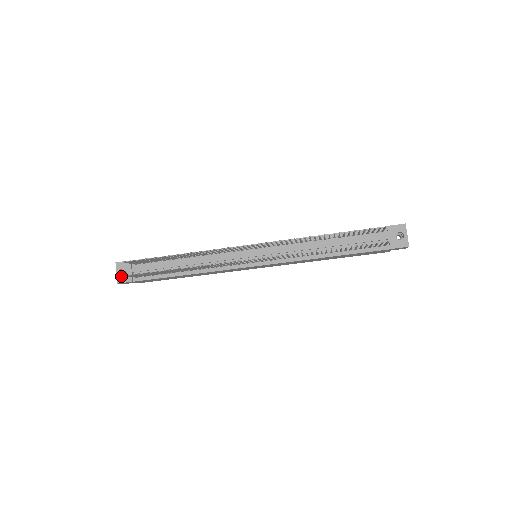
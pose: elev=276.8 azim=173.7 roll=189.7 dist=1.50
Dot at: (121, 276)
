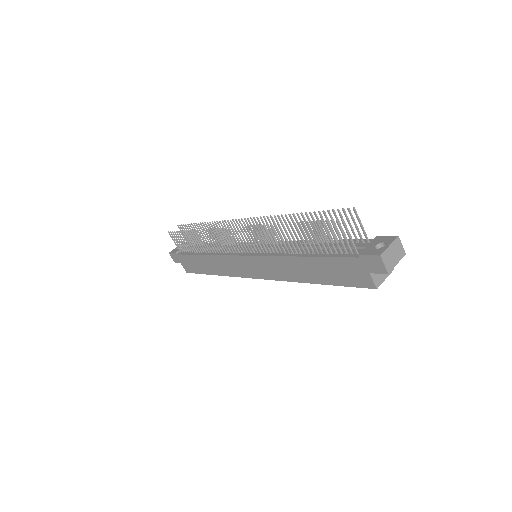
Dot at: (175, 249)
